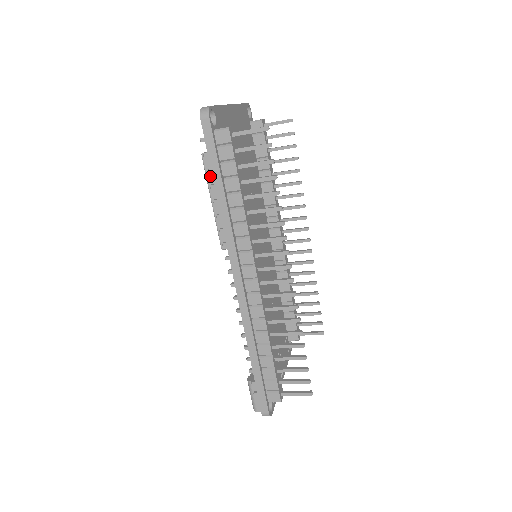
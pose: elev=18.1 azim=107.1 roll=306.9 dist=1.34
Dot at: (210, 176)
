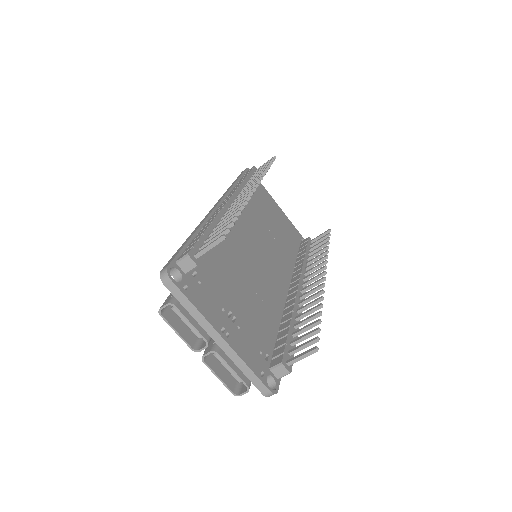
Dot at: occluded
